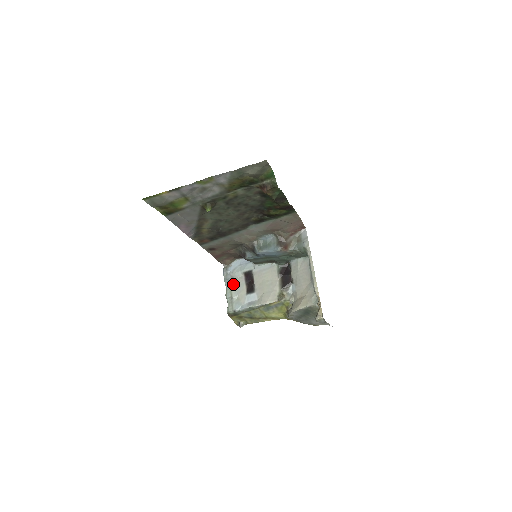
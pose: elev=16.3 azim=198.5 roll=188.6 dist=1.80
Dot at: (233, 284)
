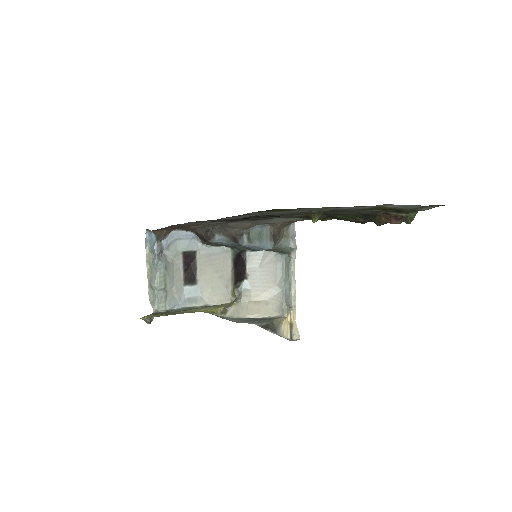
Dot at: (168, 268)
